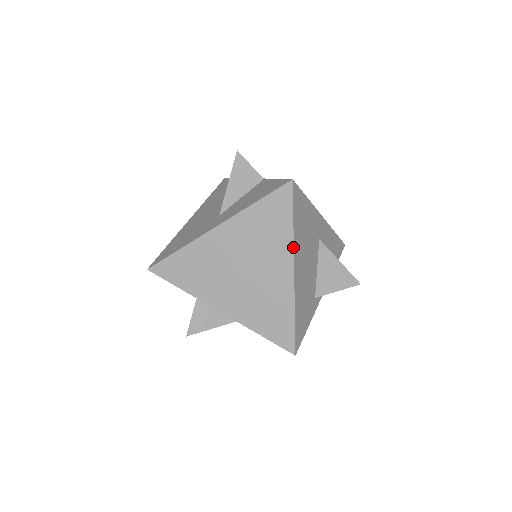
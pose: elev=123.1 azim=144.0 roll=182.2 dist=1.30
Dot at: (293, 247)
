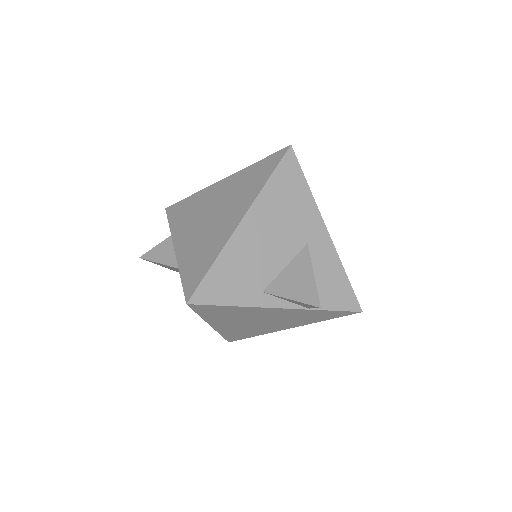
Dot at: (255, 199)
